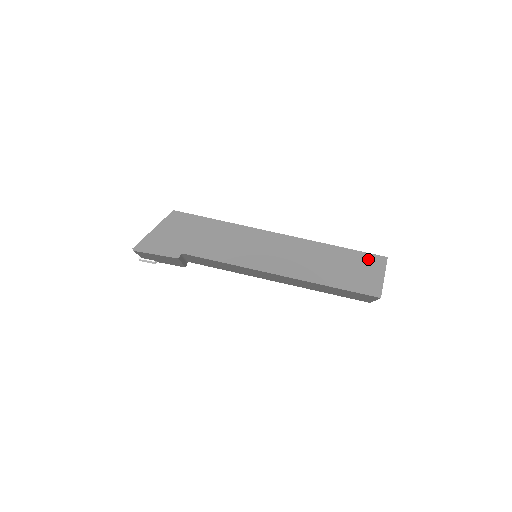
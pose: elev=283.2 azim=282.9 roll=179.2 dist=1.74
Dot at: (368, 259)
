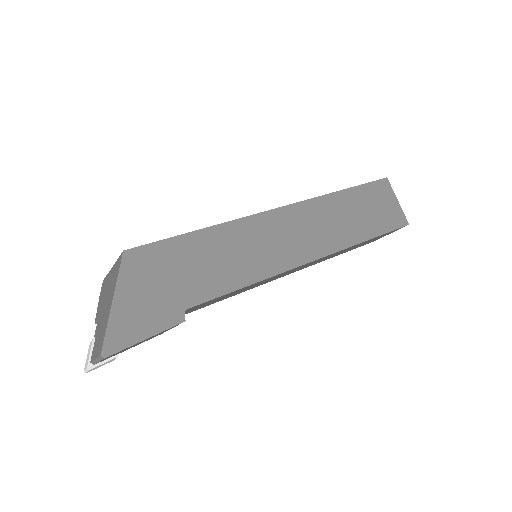
Dot at: (375, 189)
